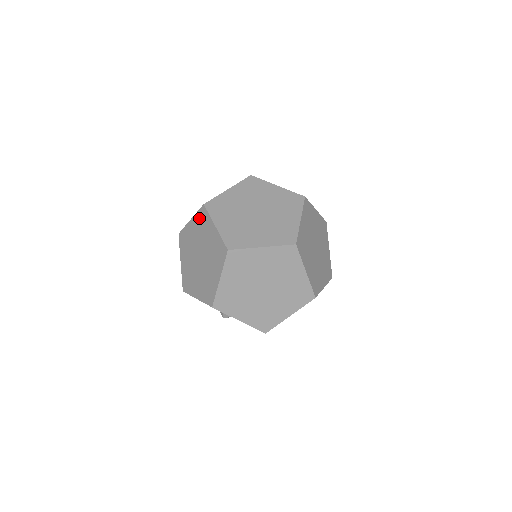
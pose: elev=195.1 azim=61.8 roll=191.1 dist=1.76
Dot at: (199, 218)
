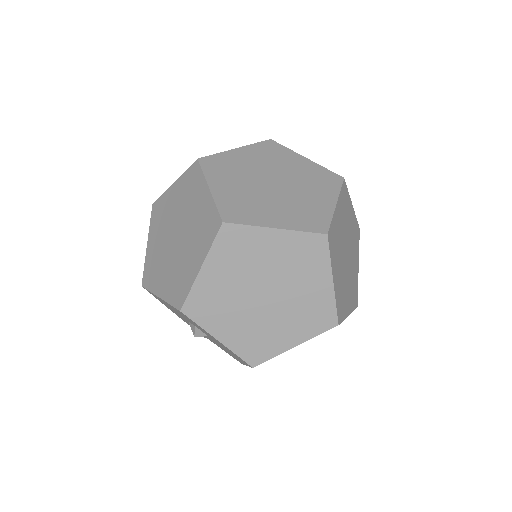
Dot at: occluded
